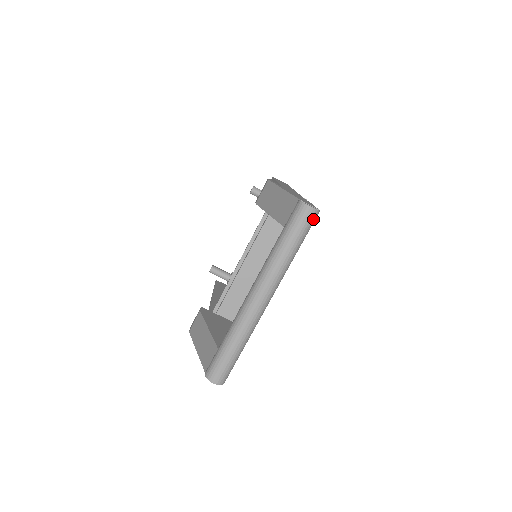
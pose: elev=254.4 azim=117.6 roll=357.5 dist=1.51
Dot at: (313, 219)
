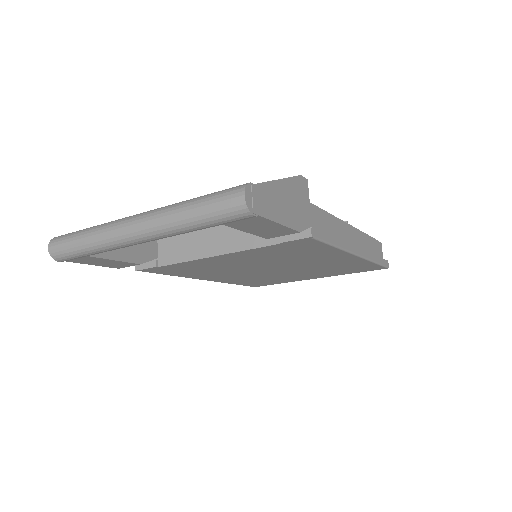
Dot at: (236, 212)
